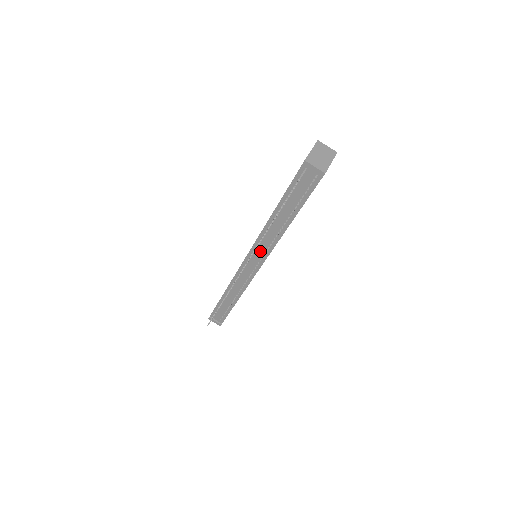
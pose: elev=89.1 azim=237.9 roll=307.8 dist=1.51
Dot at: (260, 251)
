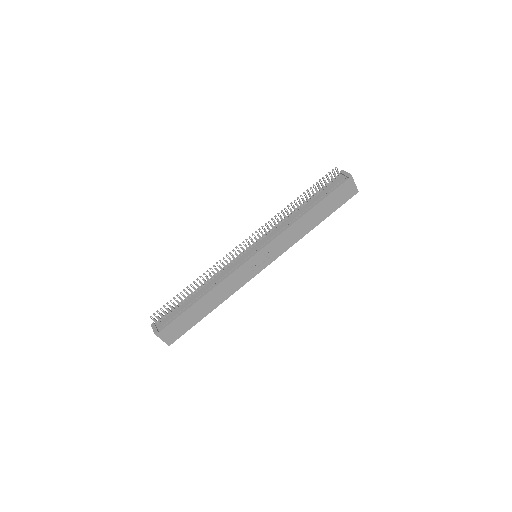
Dot at: (268, 237)
